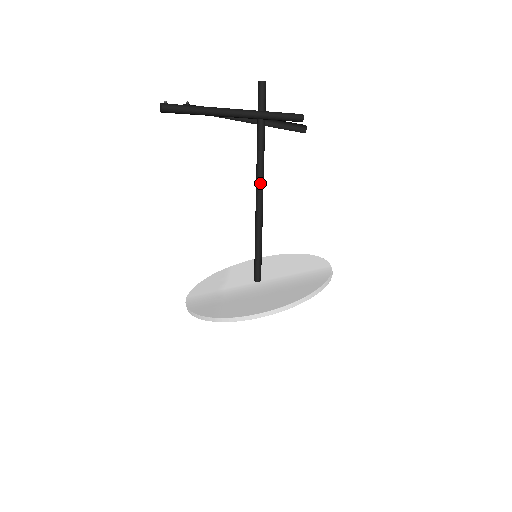
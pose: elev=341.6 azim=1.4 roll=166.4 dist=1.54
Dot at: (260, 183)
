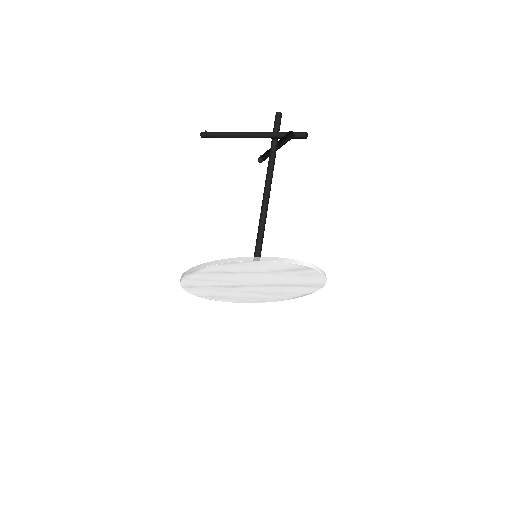
Dot at: (265, 189)
